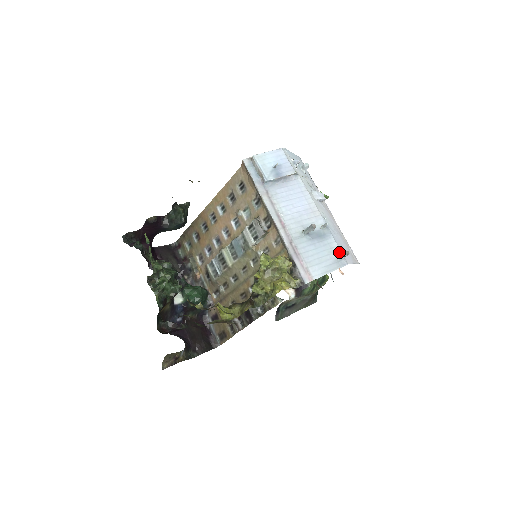
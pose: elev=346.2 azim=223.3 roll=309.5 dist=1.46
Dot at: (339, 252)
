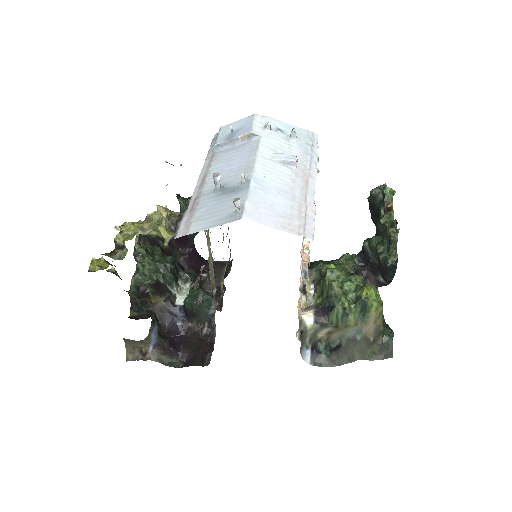
Dot at: (241, 205)
